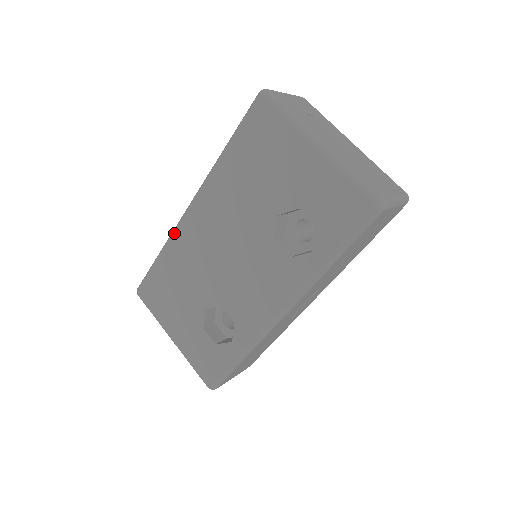
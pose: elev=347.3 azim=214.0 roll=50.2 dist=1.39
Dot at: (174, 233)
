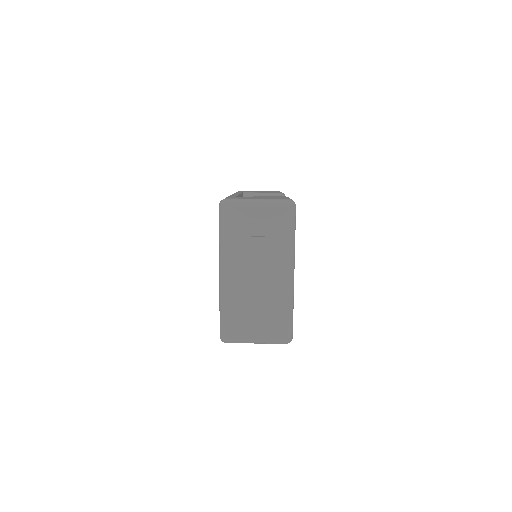
Dot at: occluded
